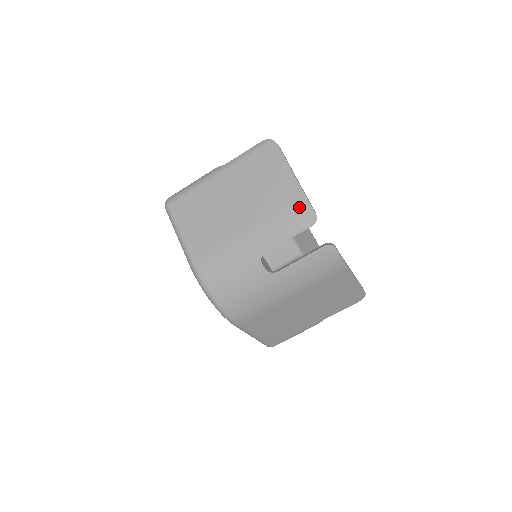
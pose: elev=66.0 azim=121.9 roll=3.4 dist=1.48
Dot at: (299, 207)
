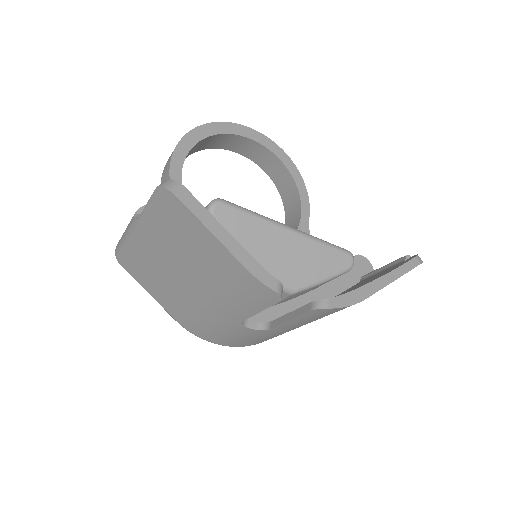
Dot at: (249, 285)
